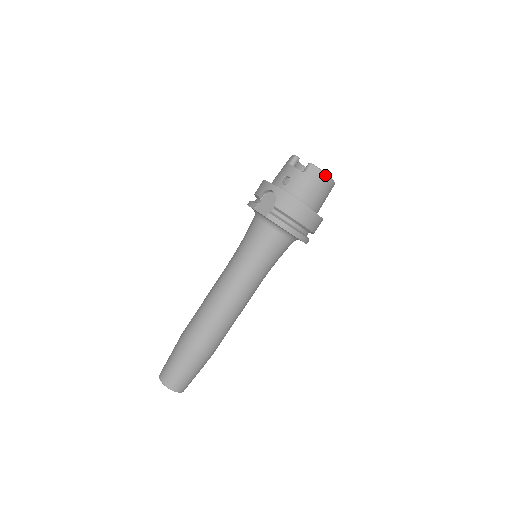
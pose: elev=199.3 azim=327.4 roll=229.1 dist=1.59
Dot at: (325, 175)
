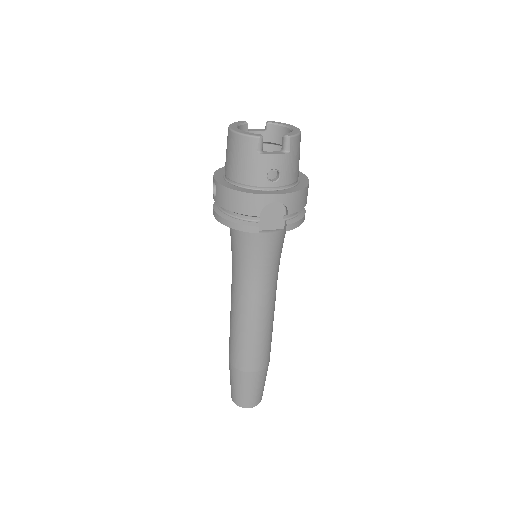
Dot at: (300, 134)
